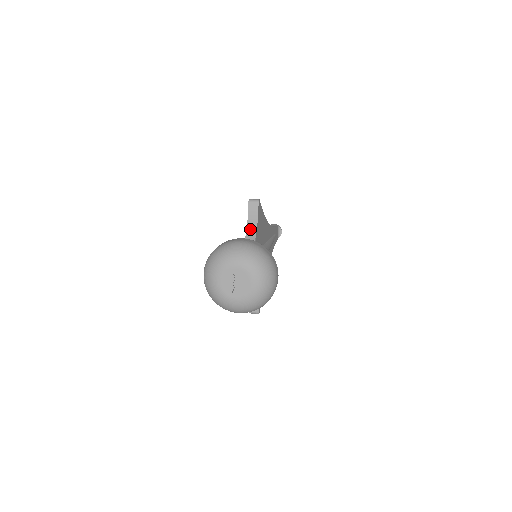
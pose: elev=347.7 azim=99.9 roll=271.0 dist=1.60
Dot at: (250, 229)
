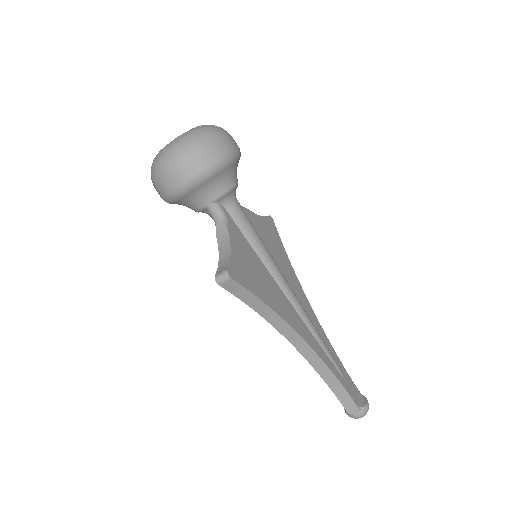
Dot at: occluded
